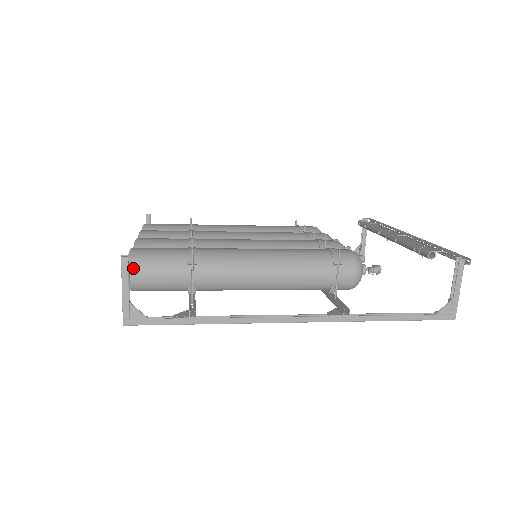
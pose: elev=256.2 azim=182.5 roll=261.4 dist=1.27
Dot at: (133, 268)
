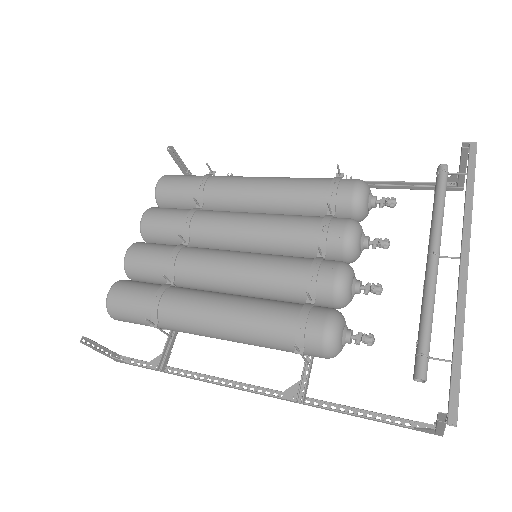
Dot at: (112, 316)
